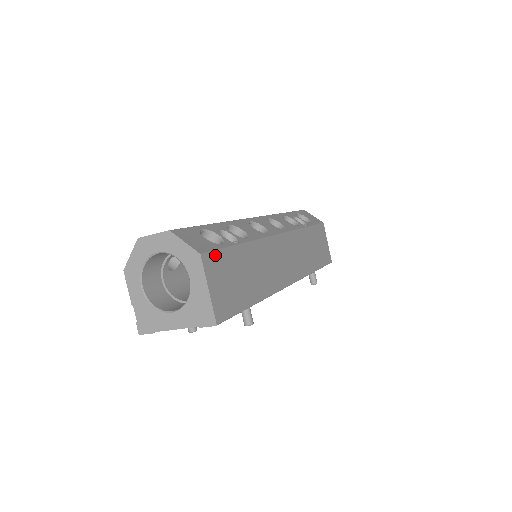
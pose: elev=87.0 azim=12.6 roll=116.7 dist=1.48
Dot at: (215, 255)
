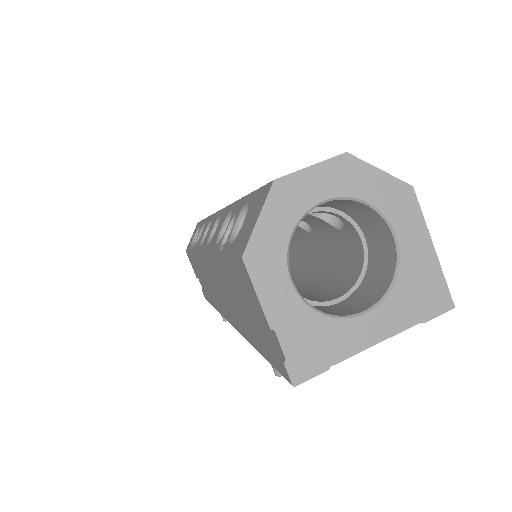
Dot at: occluded
